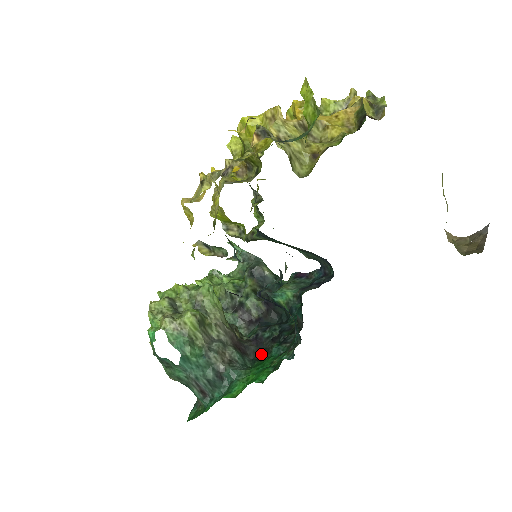
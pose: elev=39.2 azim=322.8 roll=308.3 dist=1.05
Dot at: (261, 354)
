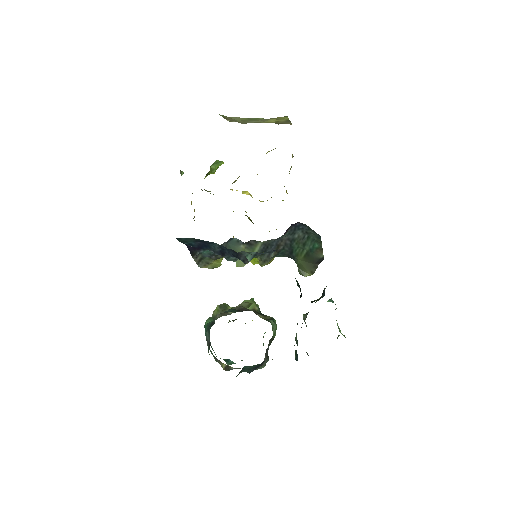
Dot at: occluded
